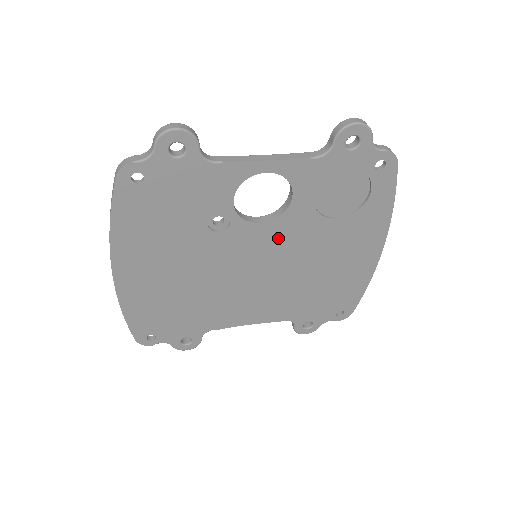
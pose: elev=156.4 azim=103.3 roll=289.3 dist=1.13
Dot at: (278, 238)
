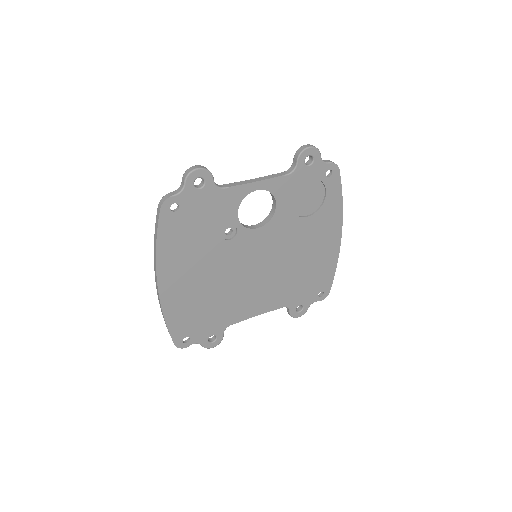
Dot at: (270, 238)
